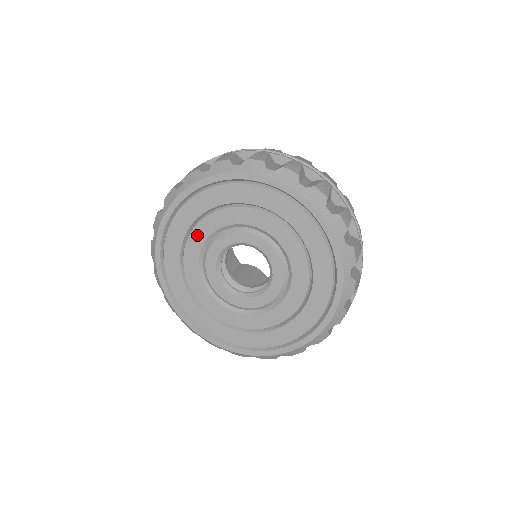
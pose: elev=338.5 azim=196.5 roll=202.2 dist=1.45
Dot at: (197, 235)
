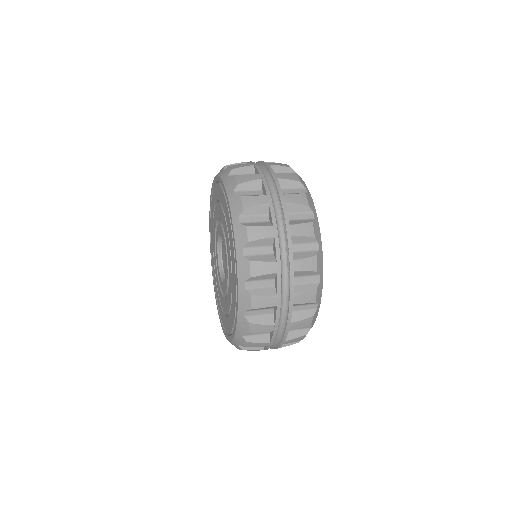
Dot at: occluded
